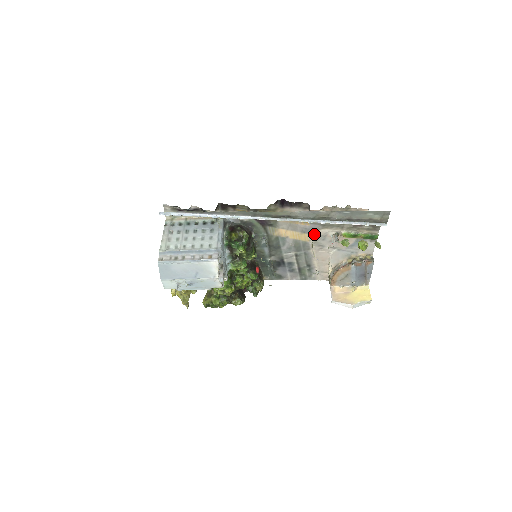
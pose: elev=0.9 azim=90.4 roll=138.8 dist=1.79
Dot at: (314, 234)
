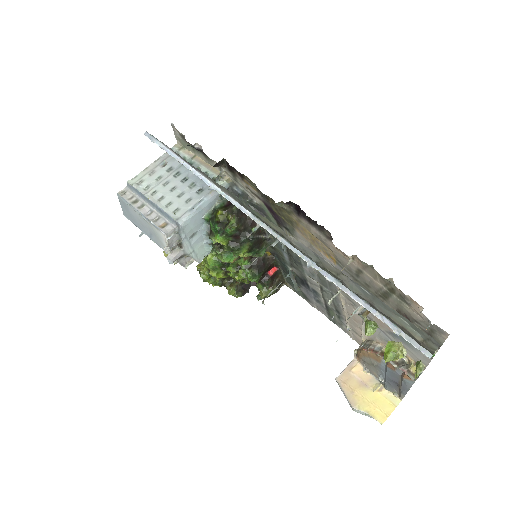
Dot at: occluded
